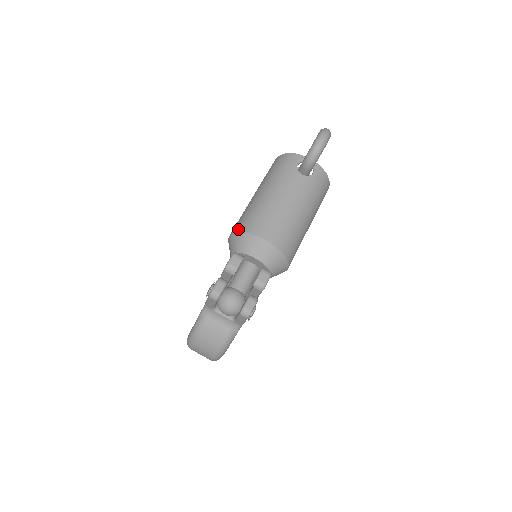
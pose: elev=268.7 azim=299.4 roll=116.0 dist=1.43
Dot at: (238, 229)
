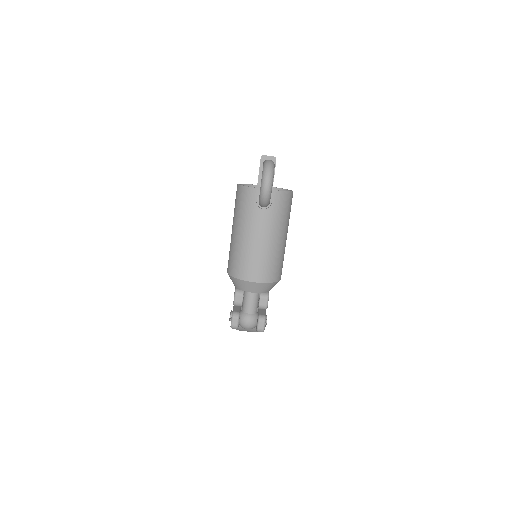
Dot at: (231, 273)
